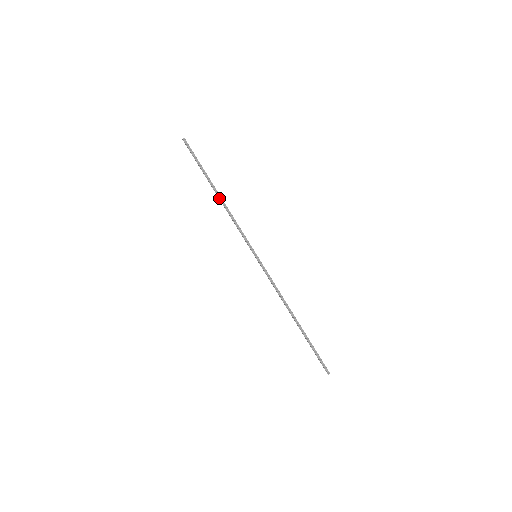
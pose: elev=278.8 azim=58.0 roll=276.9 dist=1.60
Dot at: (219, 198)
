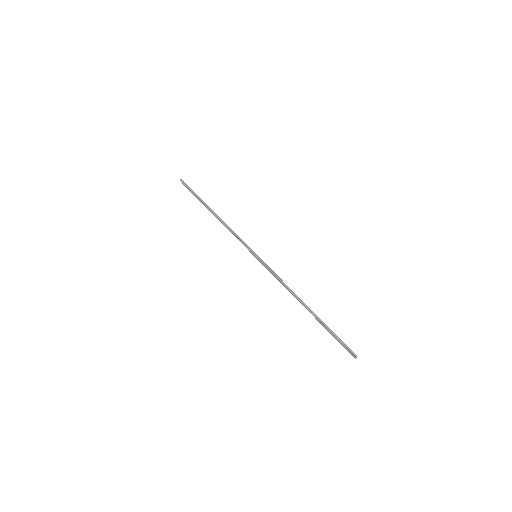
Dot at: (215, 216)
